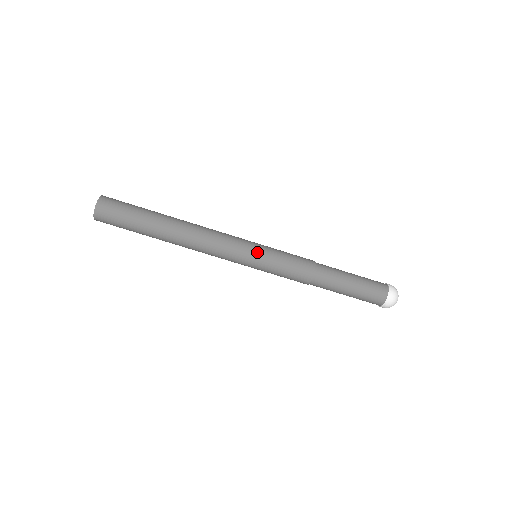
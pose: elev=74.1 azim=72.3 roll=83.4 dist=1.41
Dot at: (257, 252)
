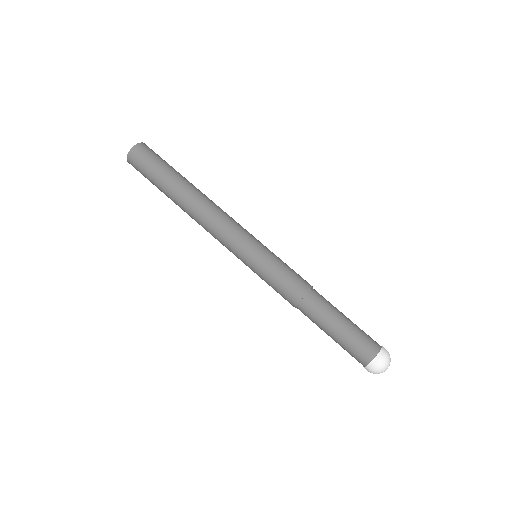
Dot at: (259, 248)
